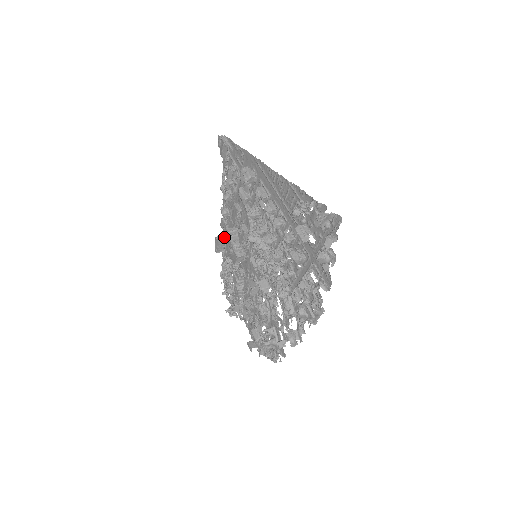
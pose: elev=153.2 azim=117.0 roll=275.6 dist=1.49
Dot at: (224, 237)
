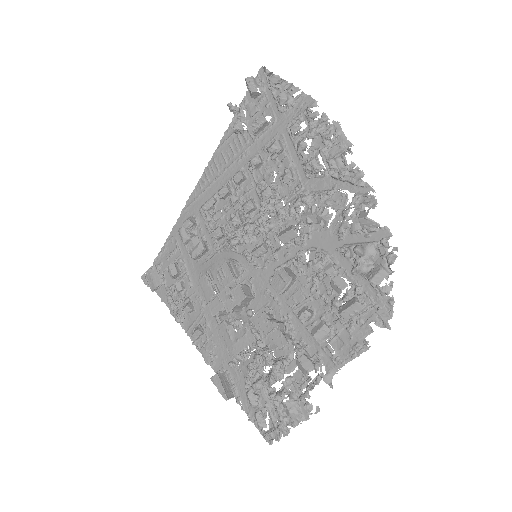
Dot at: (221, 371)
